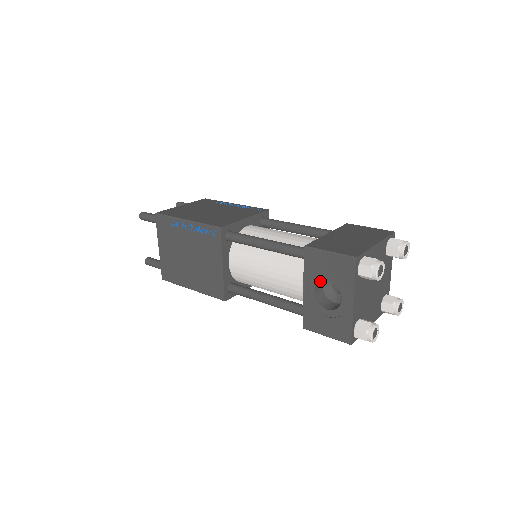
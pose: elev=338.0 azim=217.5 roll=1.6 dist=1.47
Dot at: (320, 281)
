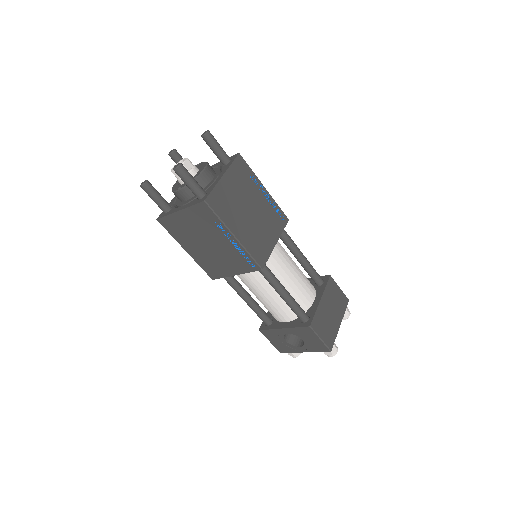
Dot at: (298, 336)
